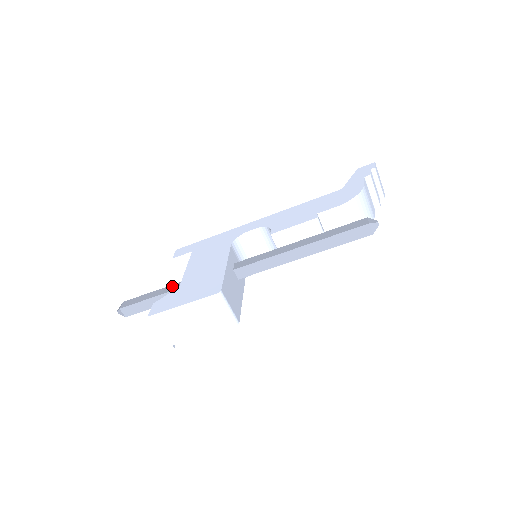
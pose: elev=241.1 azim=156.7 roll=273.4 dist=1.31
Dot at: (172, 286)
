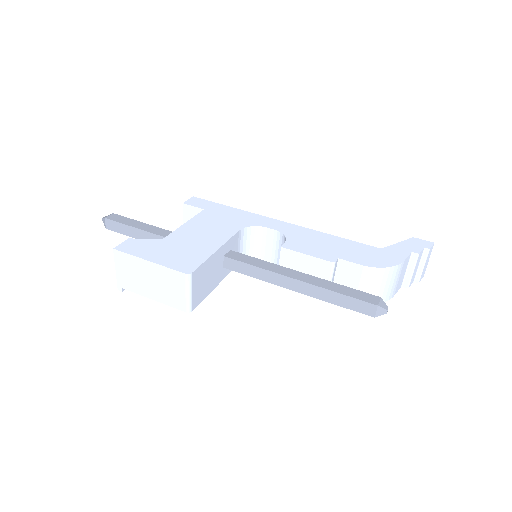
Dot at: (163, 230)
